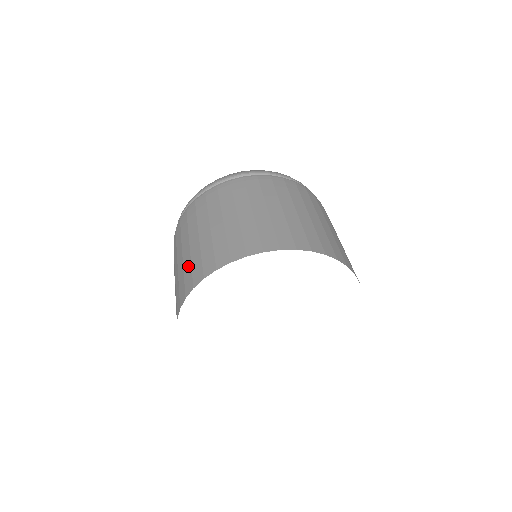
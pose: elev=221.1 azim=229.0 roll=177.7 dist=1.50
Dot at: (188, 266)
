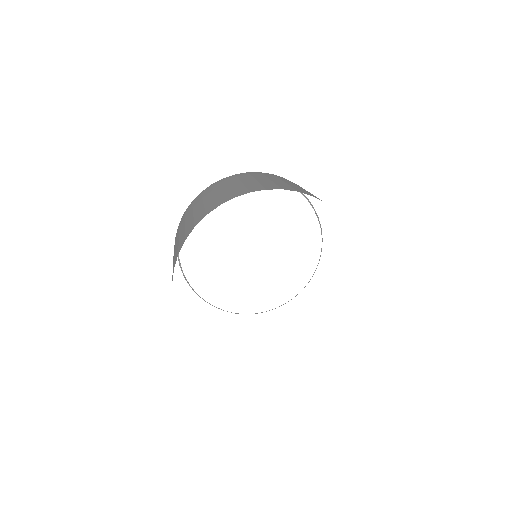
Dot at: (270, 183)
